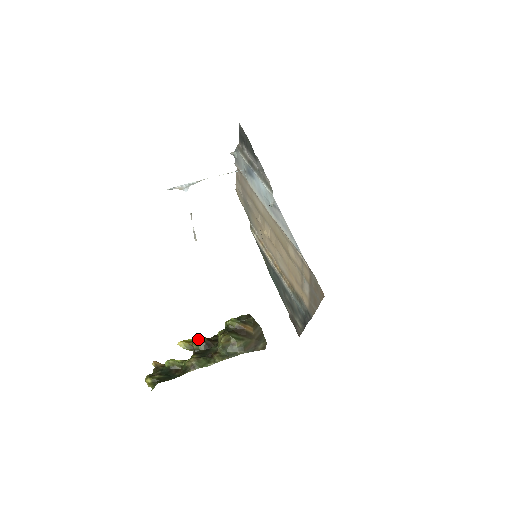
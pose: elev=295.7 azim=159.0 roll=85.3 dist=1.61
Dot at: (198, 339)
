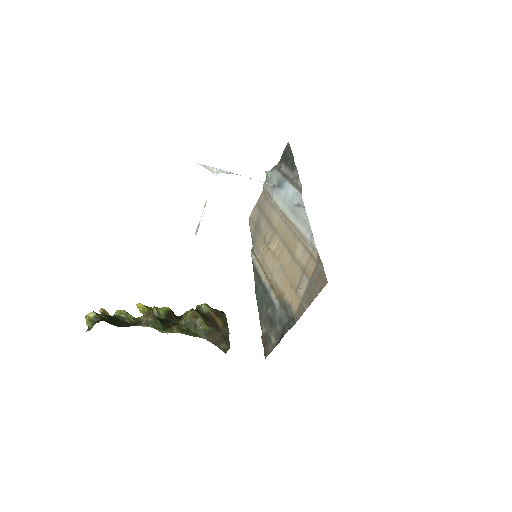
Dot at: occluded
